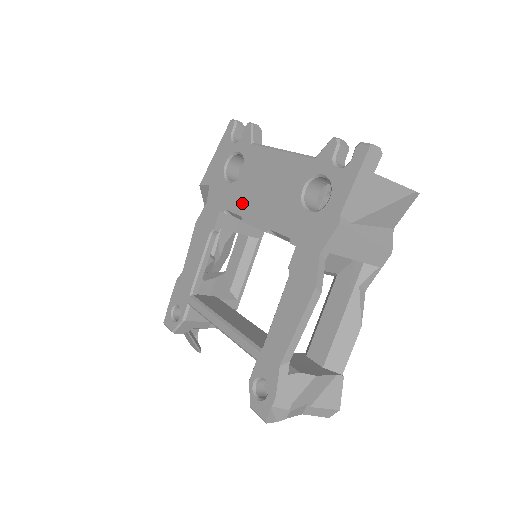
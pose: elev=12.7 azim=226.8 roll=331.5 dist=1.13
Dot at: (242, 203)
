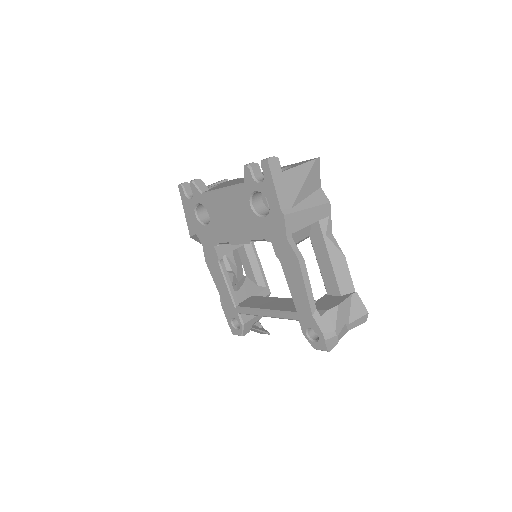
Dot at: (223, 234)
